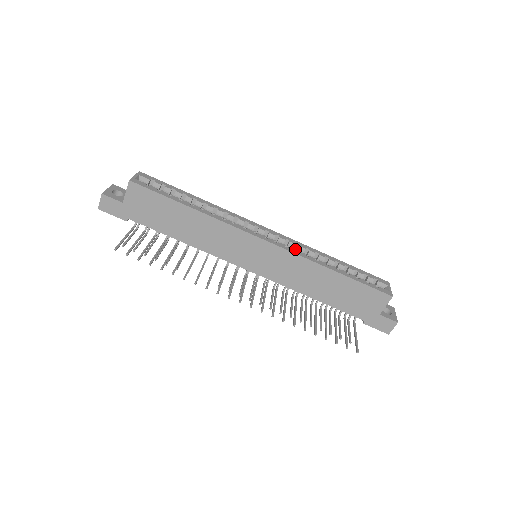
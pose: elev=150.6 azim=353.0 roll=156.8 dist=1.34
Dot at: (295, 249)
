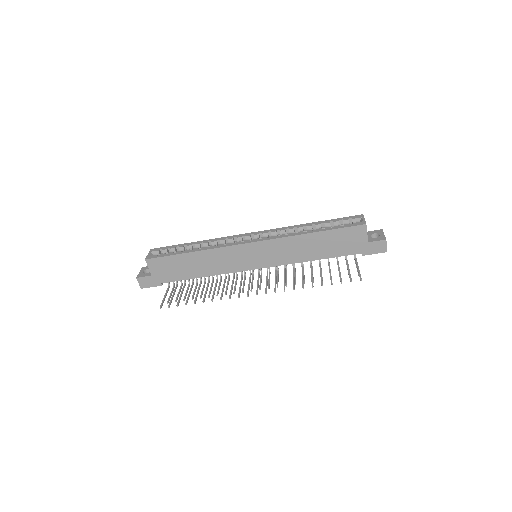
Dot at: (279, 235)
